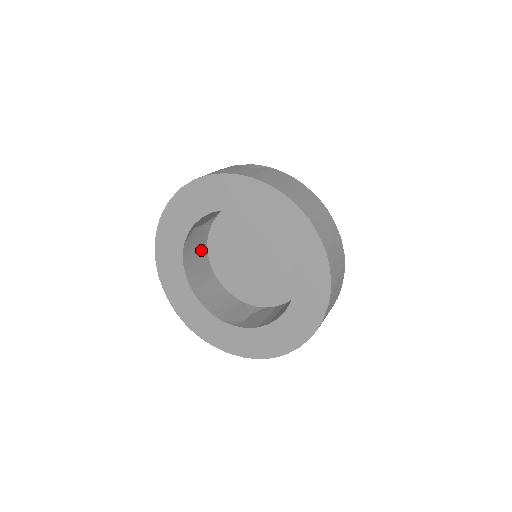
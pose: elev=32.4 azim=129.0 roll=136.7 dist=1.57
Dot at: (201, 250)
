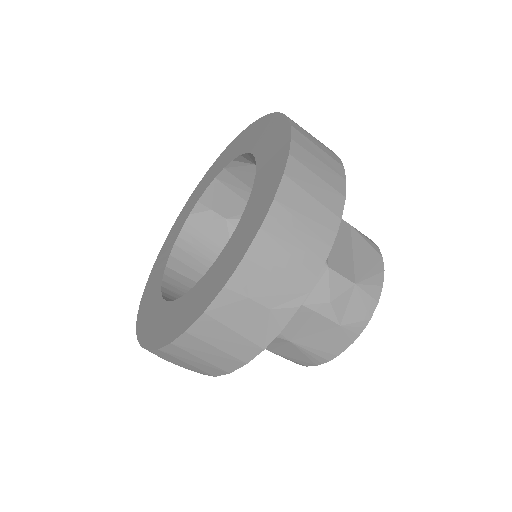
Dot at: (213, 252)
